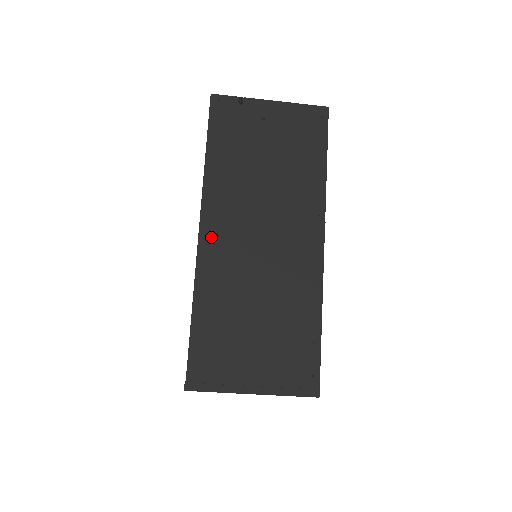
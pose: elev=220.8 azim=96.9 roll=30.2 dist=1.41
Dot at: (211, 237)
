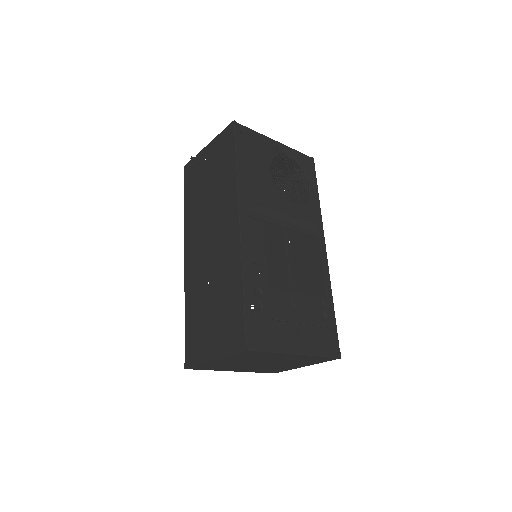
Dot at: (189, 257)
